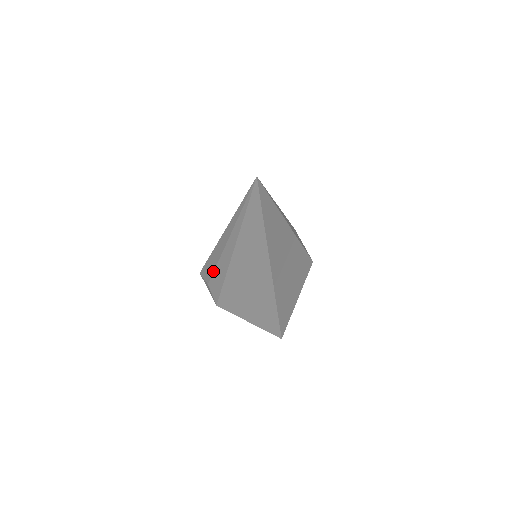
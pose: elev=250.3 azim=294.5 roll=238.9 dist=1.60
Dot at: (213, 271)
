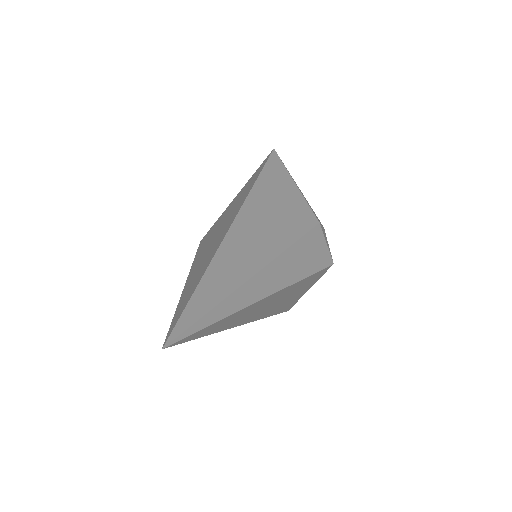
Dot at: occluded
